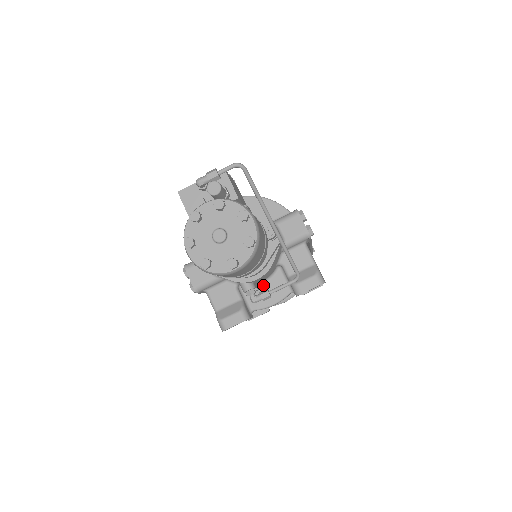
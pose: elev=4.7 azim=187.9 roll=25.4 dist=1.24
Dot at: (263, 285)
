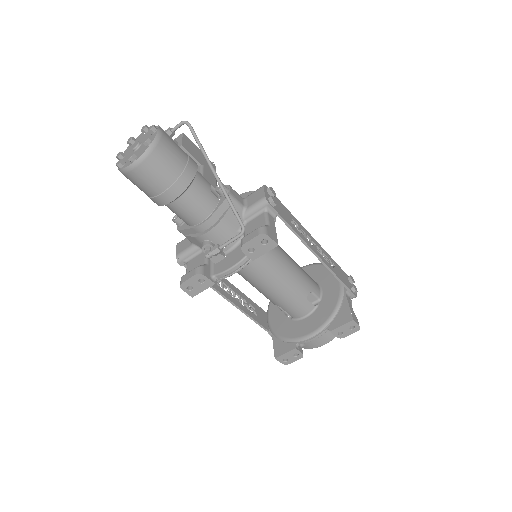
Dot at: (229, 254)
